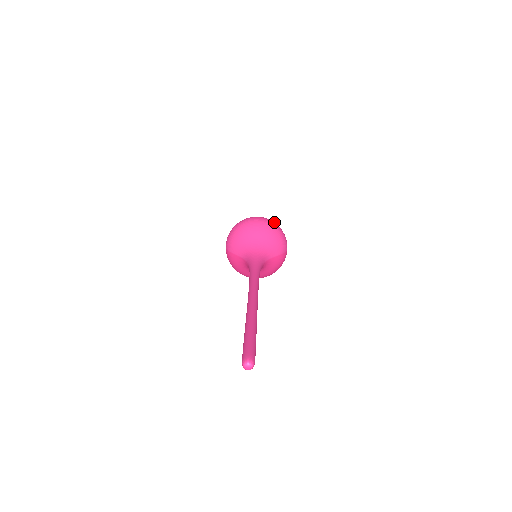
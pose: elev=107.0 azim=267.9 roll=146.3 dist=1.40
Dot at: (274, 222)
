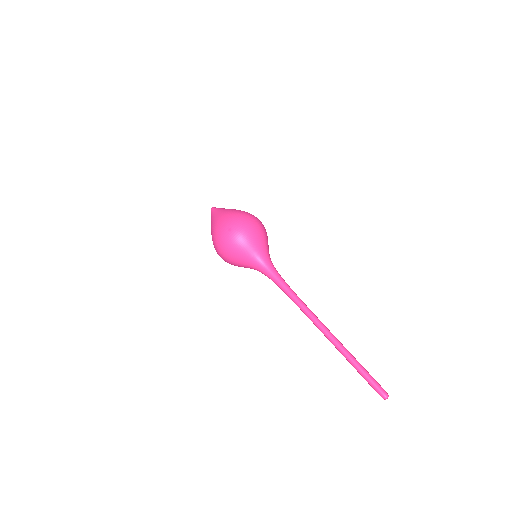
Dot at: (240, 219)
